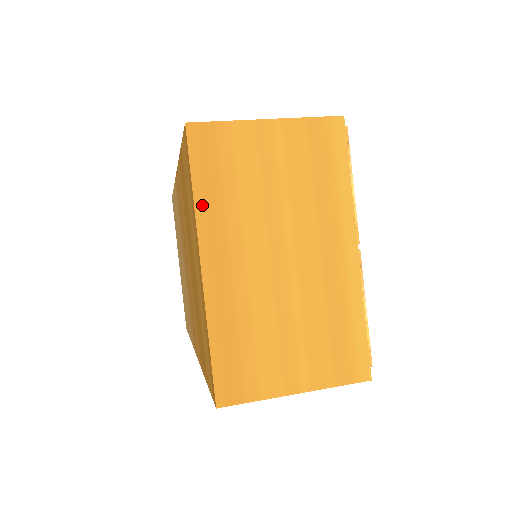
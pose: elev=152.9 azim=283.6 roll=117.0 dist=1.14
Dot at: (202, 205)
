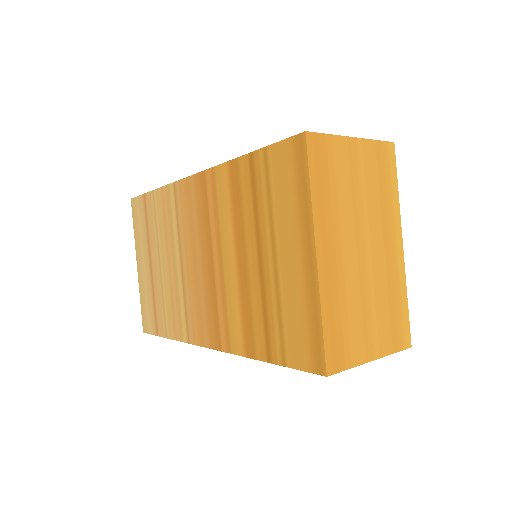
Dot at: (316, 202)
